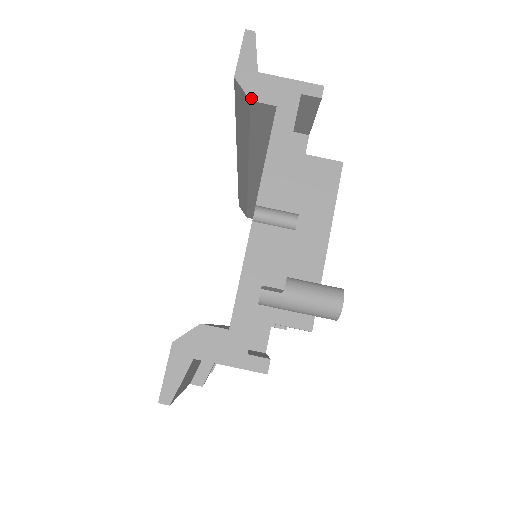
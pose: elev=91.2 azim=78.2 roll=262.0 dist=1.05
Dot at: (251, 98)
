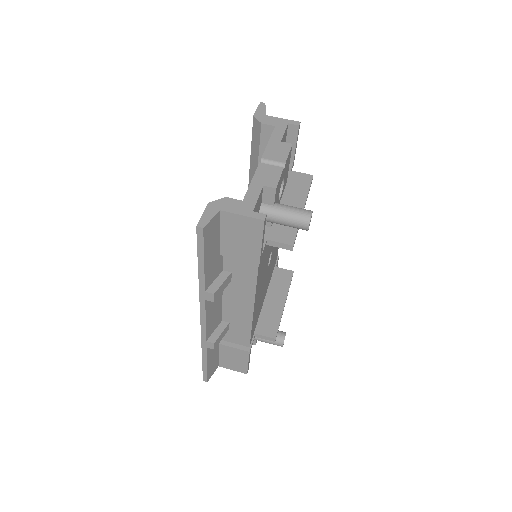
Dot at: (262, 122)
